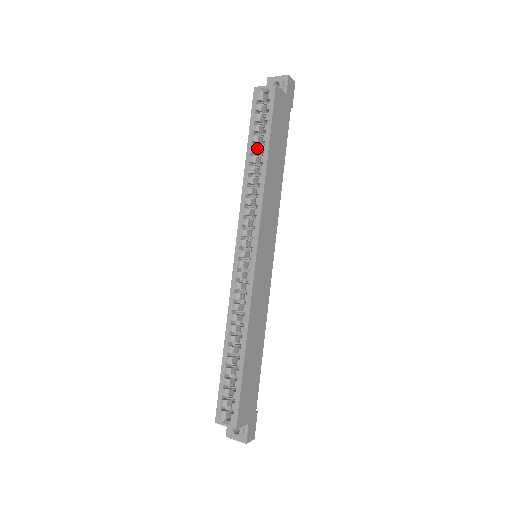
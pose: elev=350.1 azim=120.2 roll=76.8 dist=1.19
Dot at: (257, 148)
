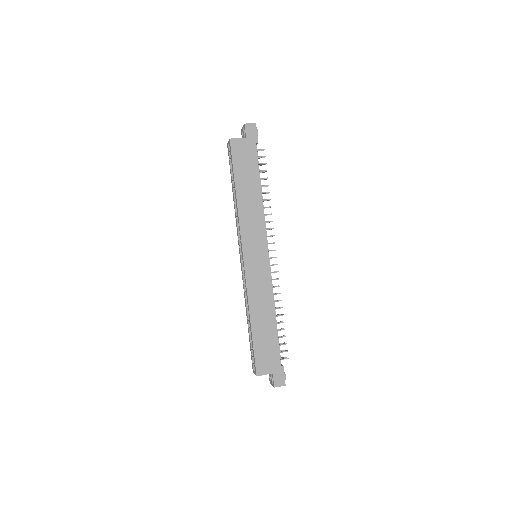
Dot at: occluded
